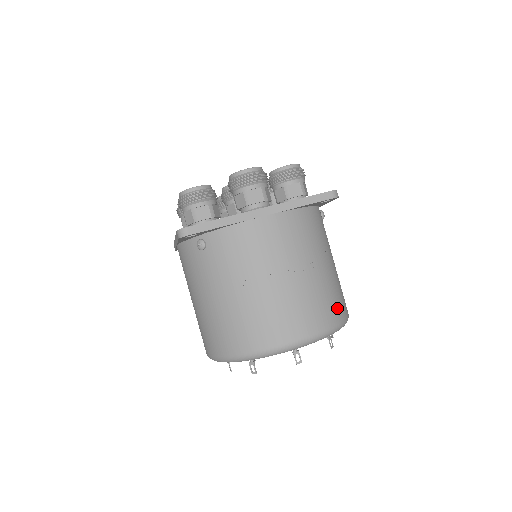
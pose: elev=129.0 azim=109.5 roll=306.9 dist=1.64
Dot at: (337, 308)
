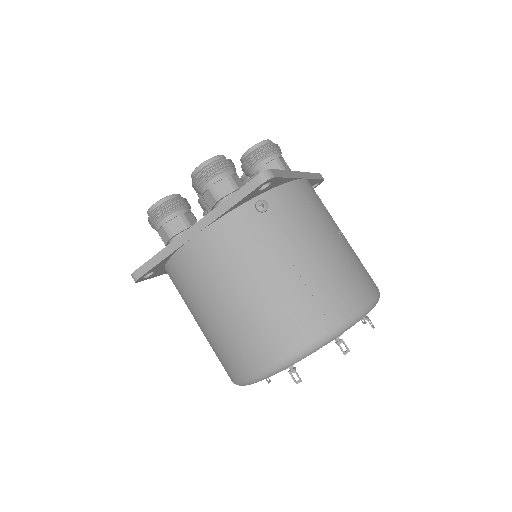
Dot at: occluded
